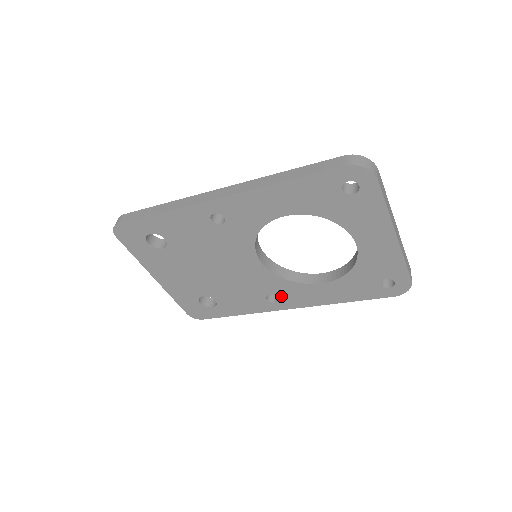
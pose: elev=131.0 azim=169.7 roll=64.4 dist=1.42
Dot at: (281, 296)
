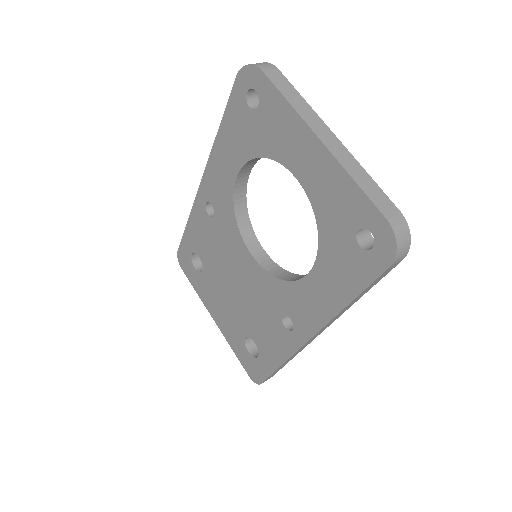
Dot at: (292, 315)
